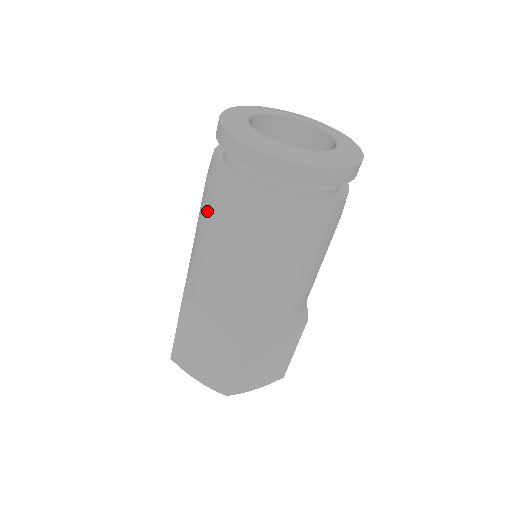
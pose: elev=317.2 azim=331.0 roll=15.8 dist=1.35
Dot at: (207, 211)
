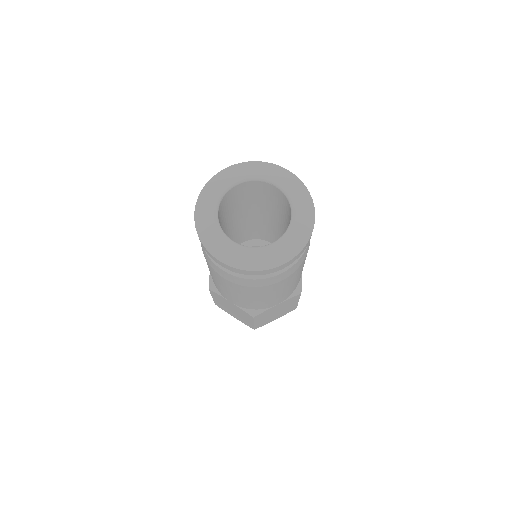
Dot at: (249, 292)
